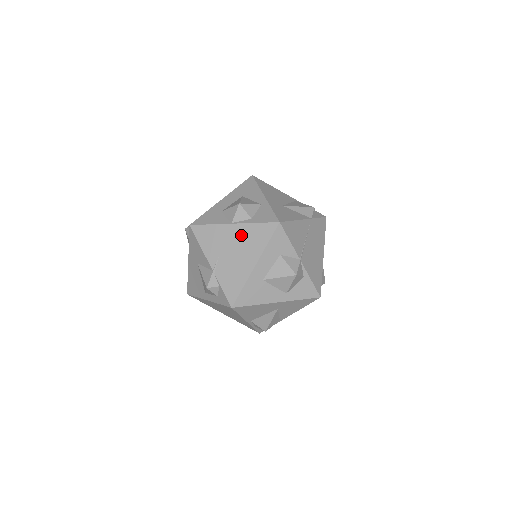
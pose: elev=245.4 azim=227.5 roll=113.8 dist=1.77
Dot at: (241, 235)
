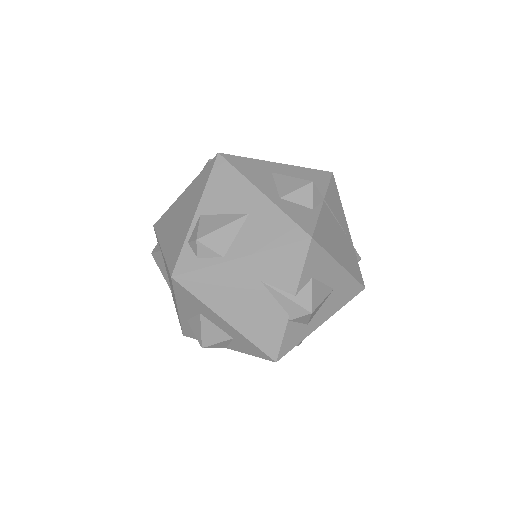
Dot at: occluded
